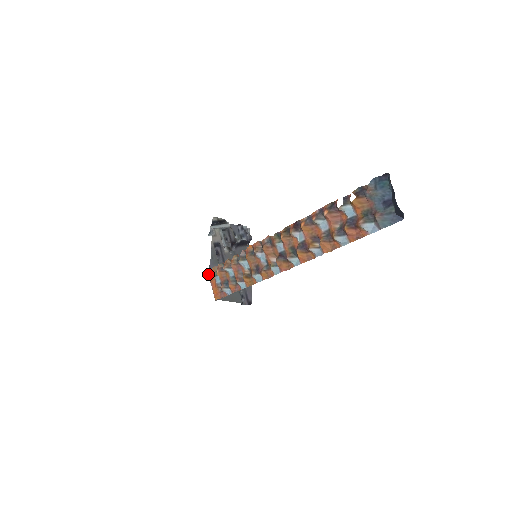
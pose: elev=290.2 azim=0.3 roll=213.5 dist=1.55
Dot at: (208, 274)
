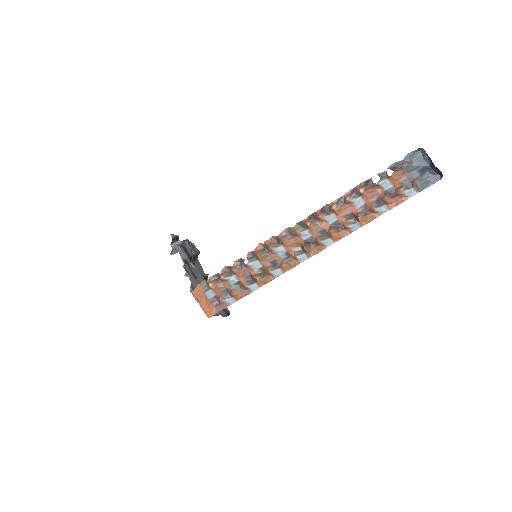
Dot at: (193, 293)
